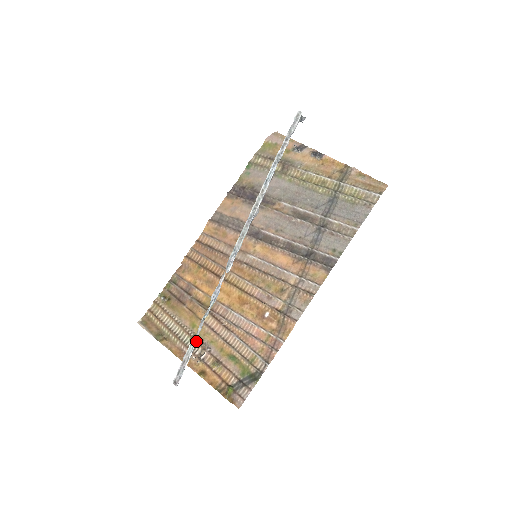
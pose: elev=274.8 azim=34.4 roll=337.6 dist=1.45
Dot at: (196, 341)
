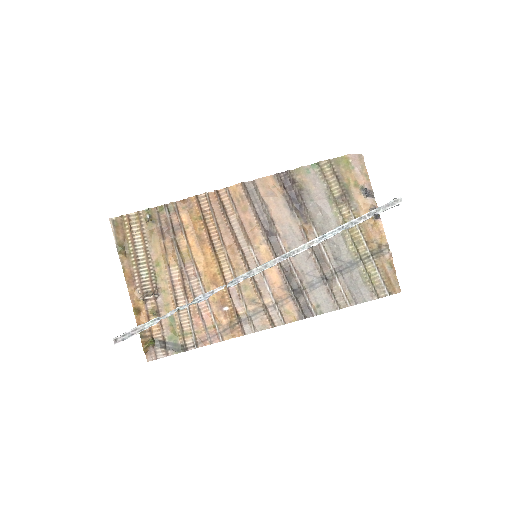
Dot at: (151, 280)
